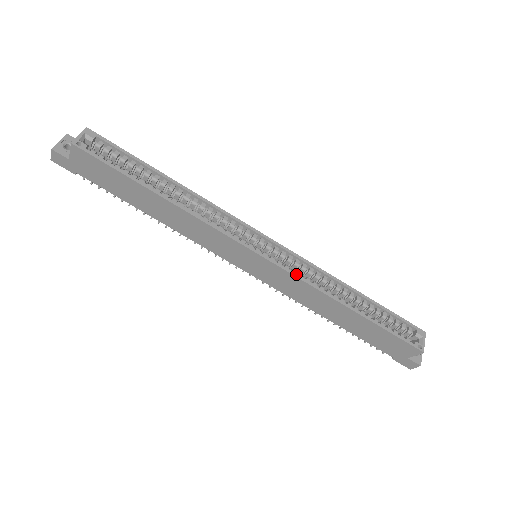
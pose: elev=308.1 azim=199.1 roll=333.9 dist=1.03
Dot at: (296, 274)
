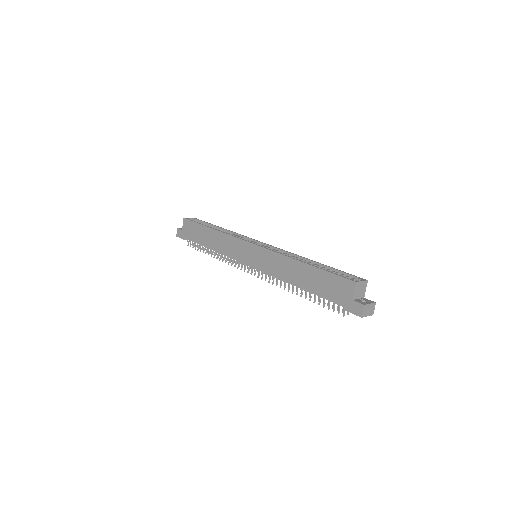
Dot at: (270, 249)
